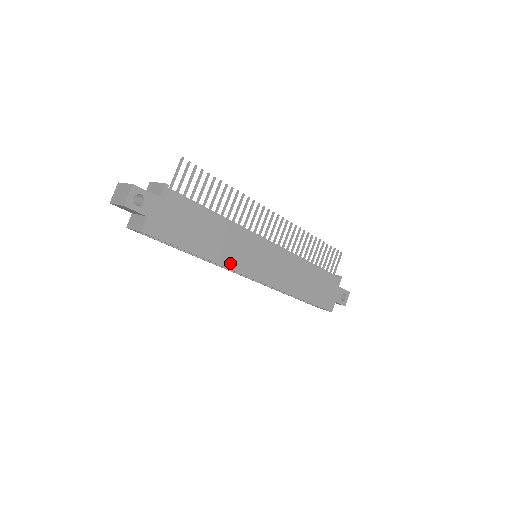
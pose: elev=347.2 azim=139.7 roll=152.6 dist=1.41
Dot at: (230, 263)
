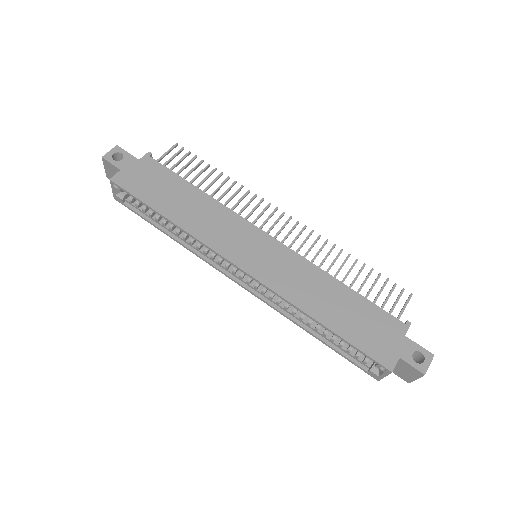
Dot at: (206, 238)
